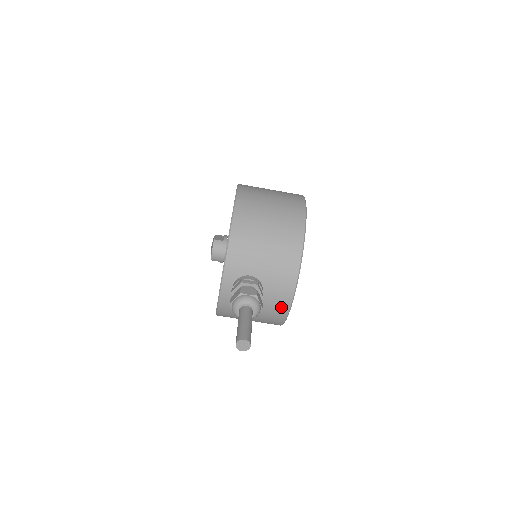
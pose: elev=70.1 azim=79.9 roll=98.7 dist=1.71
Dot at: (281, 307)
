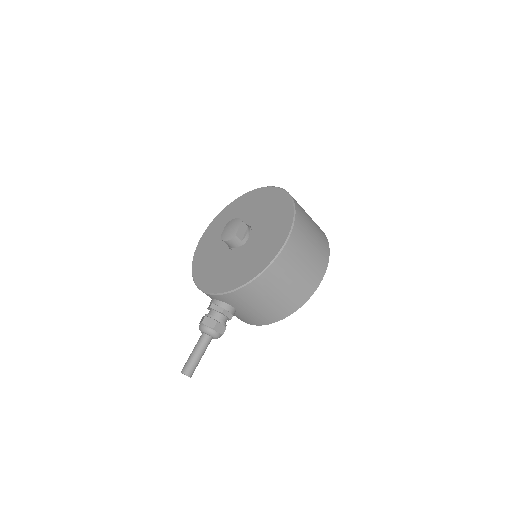
Dot at: occluded
